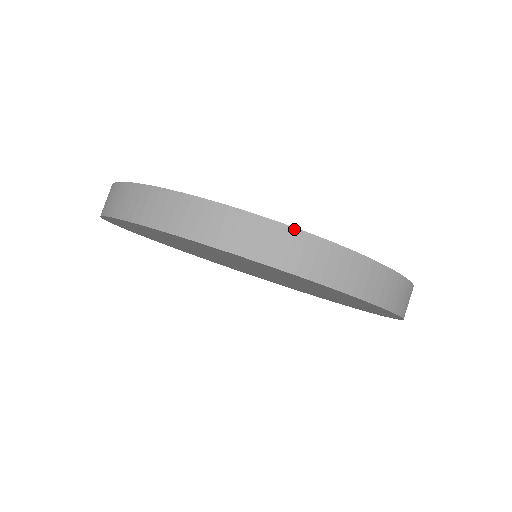
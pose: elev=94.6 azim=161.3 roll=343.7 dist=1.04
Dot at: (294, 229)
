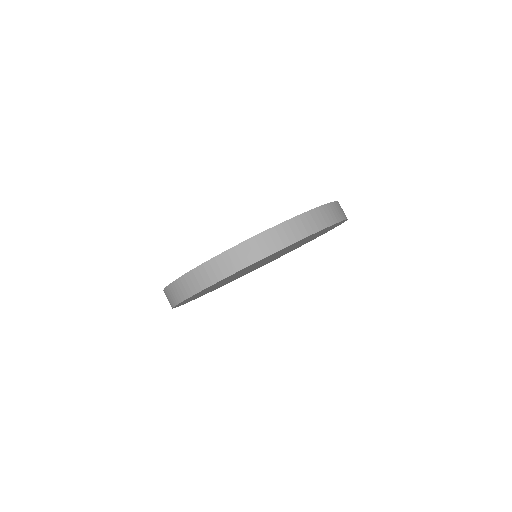
Dot at: (273, 228)
